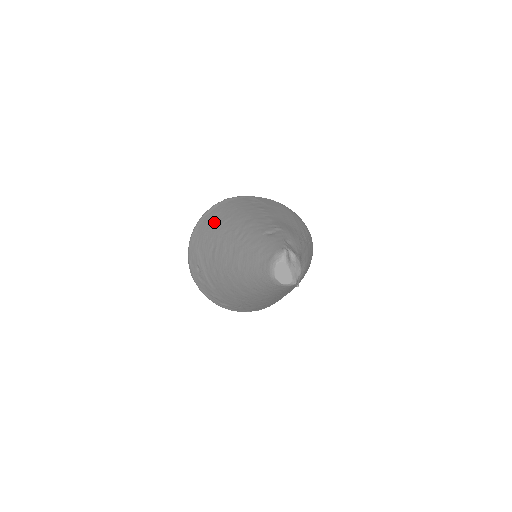
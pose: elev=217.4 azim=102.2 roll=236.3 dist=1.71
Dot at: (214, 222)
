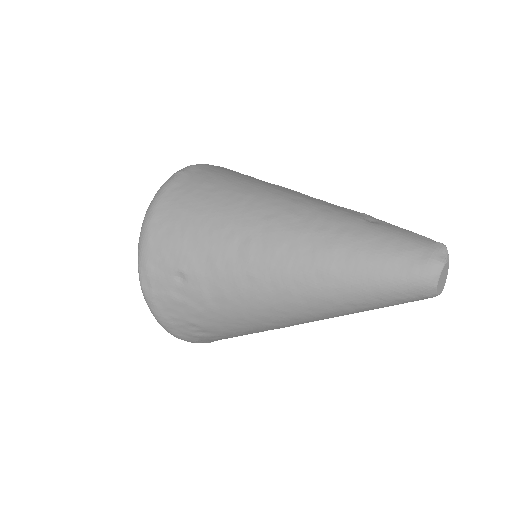
Dot at: (215, 199)
